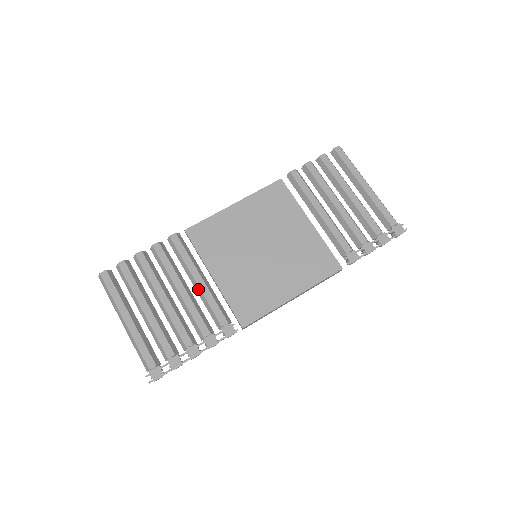
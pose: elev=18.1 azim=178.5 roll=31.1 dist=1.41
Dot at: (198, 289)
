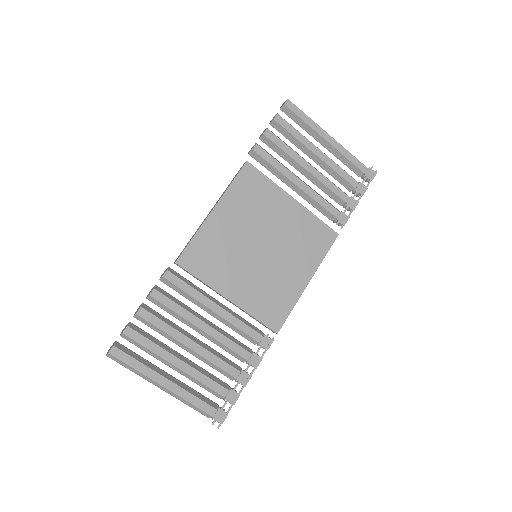
Dot at: (219, 317)
